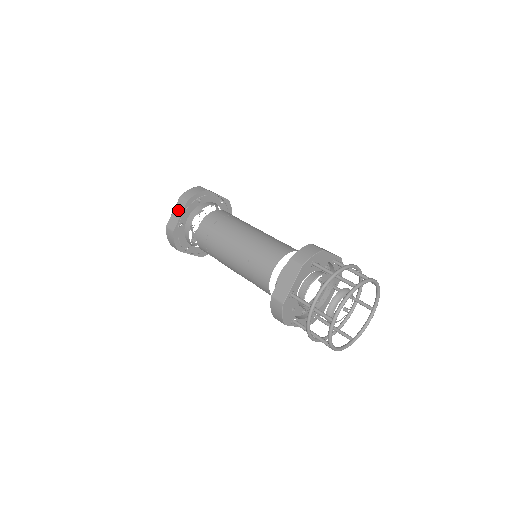
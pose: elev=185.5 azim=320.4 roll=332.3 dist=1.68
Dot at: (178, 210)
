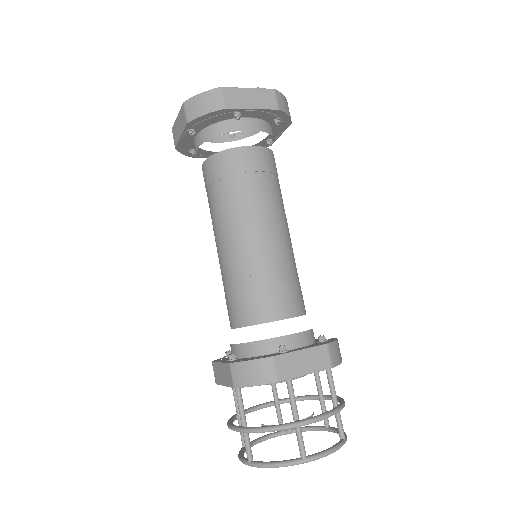
Dot at: (257, 98)
